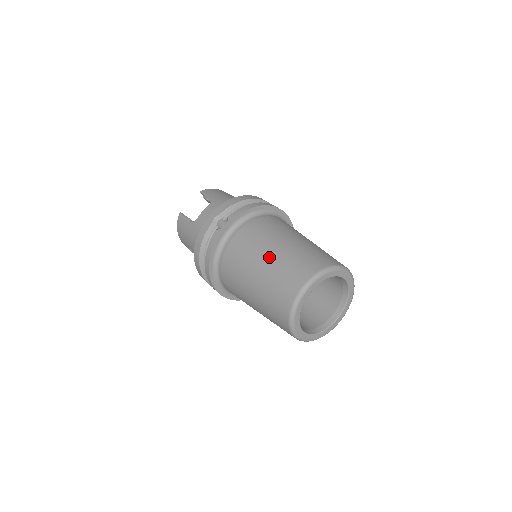
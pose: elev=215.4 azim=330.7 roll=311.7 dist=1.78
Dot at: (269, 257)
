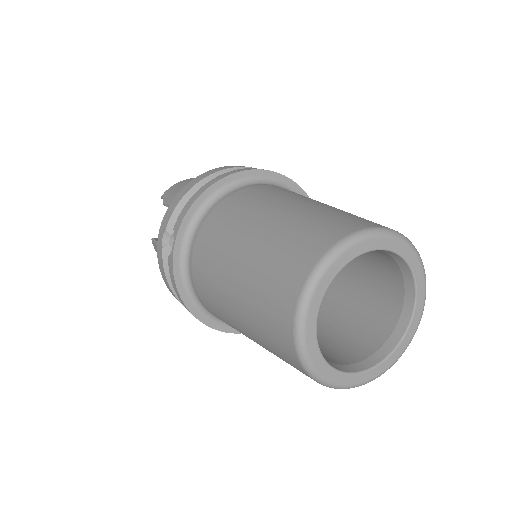
Dot at: (237, 273)
